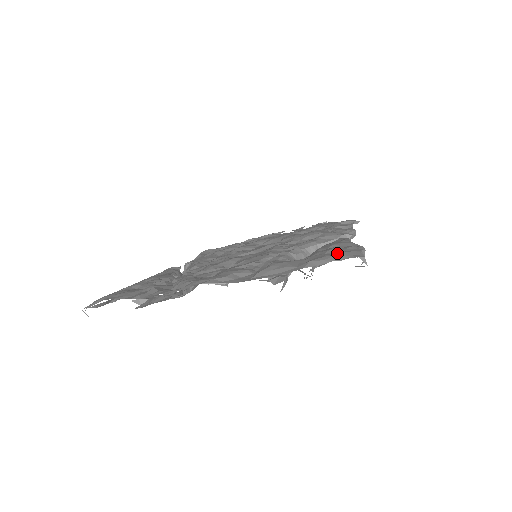
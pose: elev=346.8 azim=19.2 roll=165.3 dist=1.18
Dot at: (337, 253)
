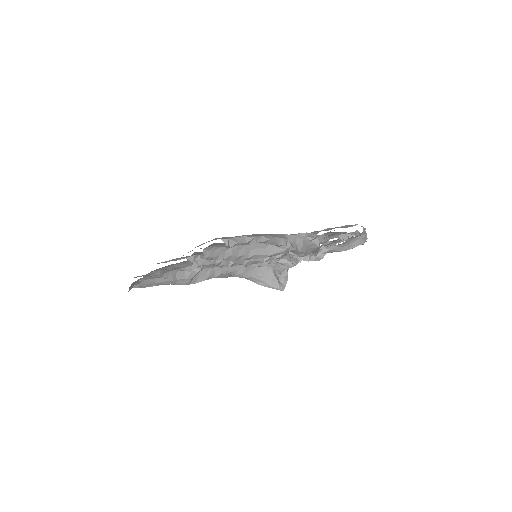
Dot at: occluded
